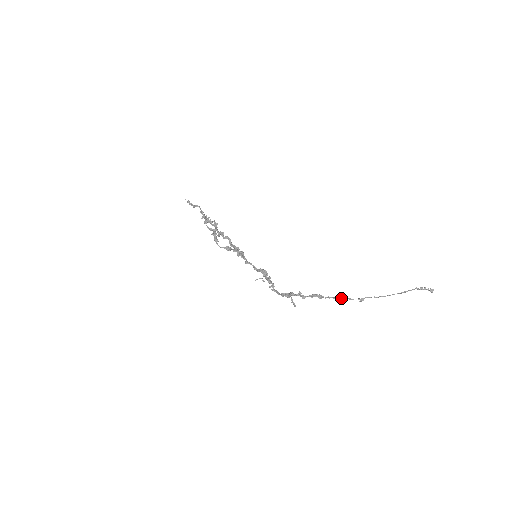
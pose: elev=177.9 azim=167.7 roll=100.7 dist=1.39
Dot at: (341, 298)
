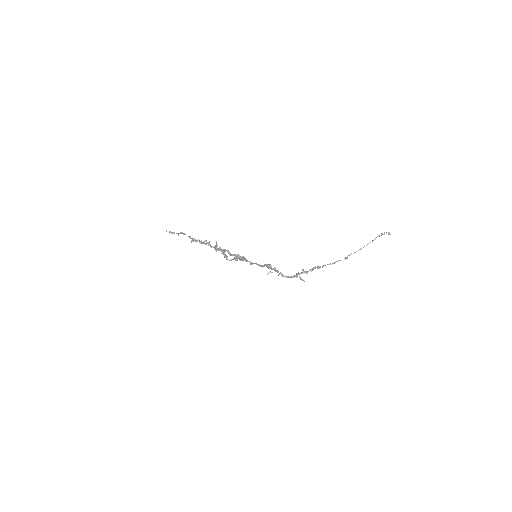
Dot at: (333, 263)
